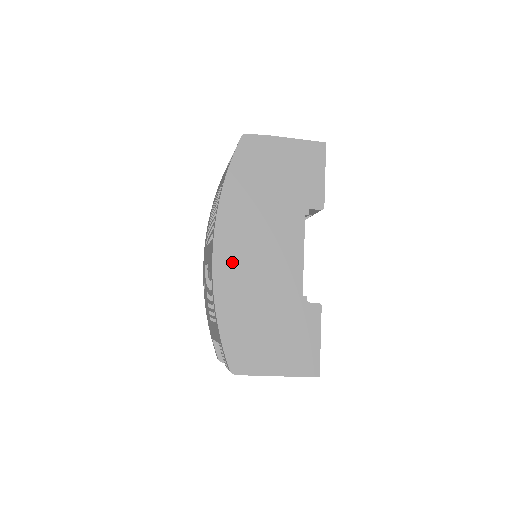
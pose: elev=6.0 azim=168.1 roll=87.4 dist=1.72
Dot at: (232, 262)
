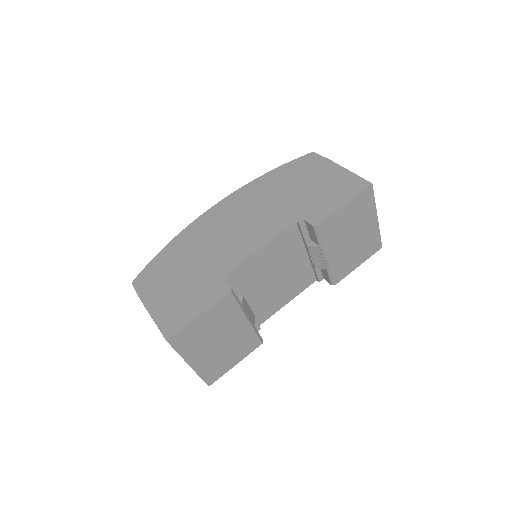
Dot at: (215, 219)
